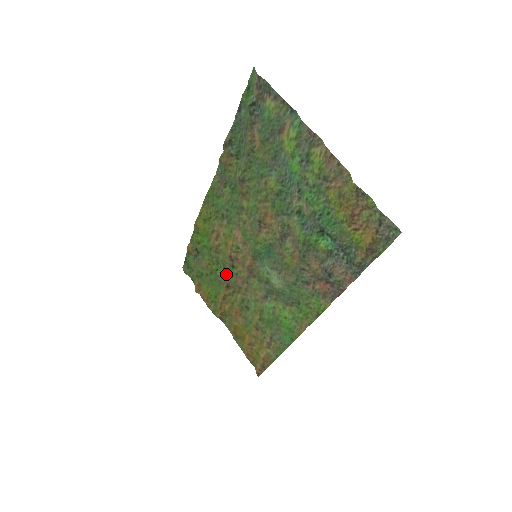
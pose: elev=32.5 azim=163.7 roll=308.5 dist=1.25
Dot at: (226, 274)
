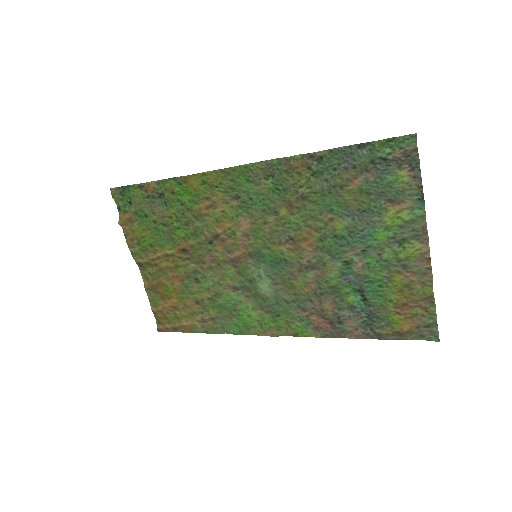
Dot at: (194, 242)
